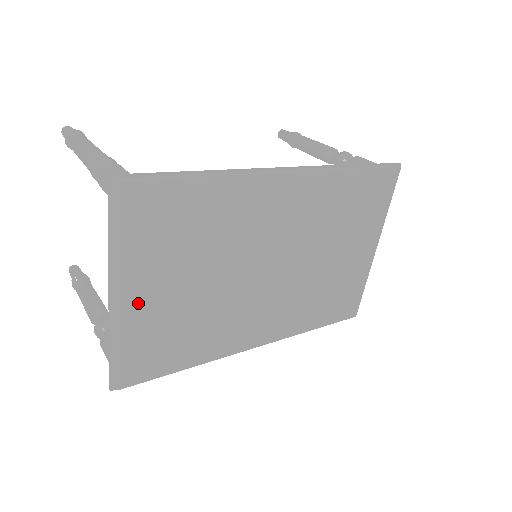
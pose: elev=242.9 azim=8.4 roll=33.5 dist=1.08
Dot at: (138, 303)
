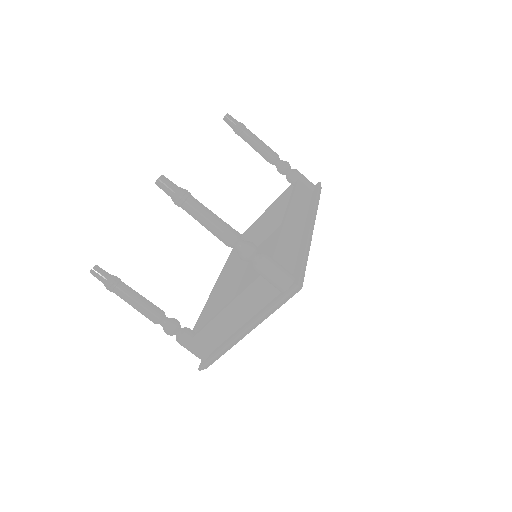
Dot at: occluded
